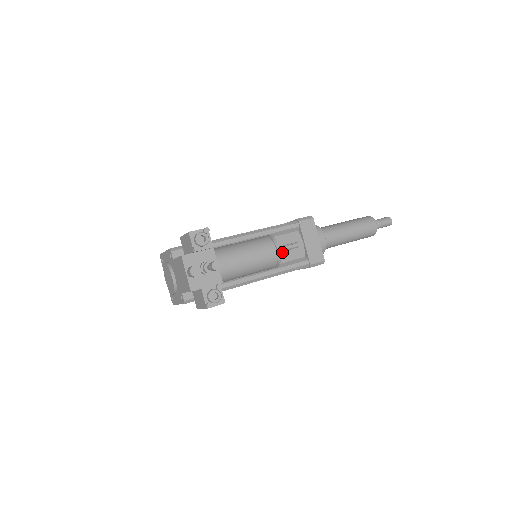
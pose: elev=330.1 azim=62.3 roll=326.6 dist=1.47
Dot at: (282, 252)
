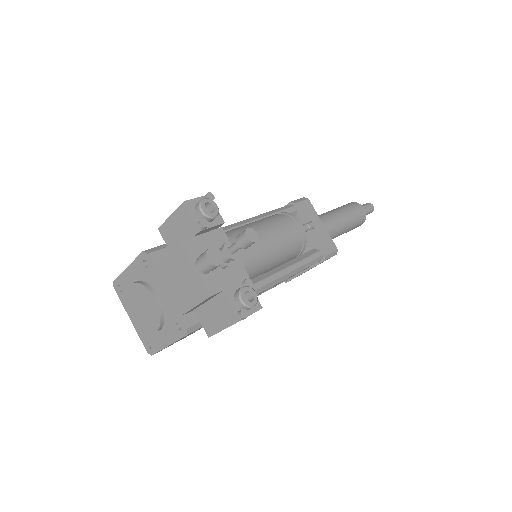
Dot at: occluded
